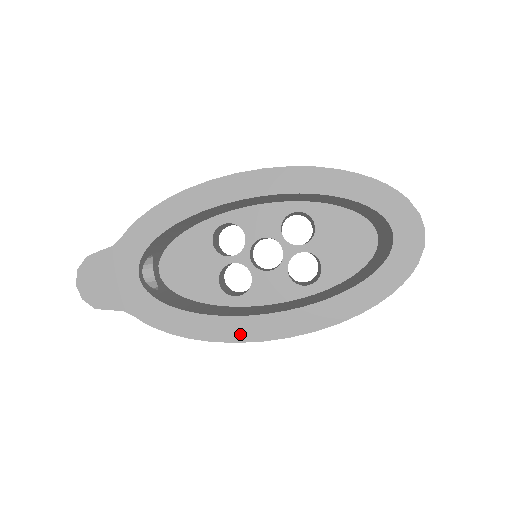
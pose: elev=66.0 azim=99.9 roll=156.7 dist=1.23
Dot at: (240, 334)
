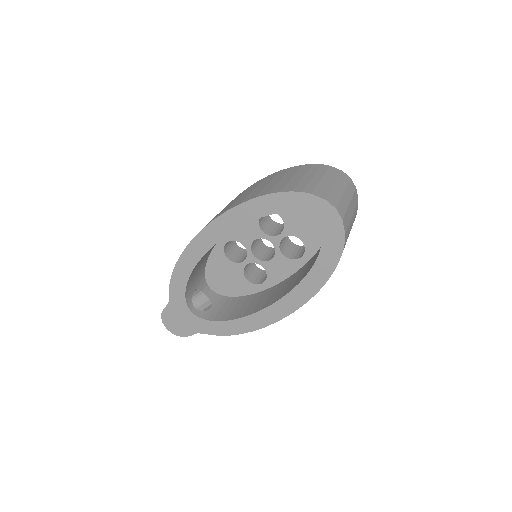
Dot at: (264, 321)
